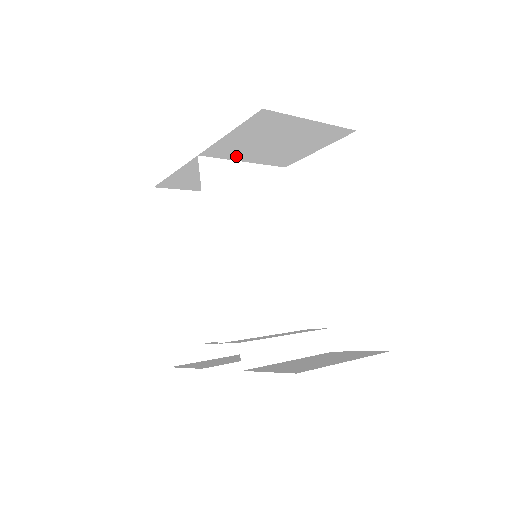
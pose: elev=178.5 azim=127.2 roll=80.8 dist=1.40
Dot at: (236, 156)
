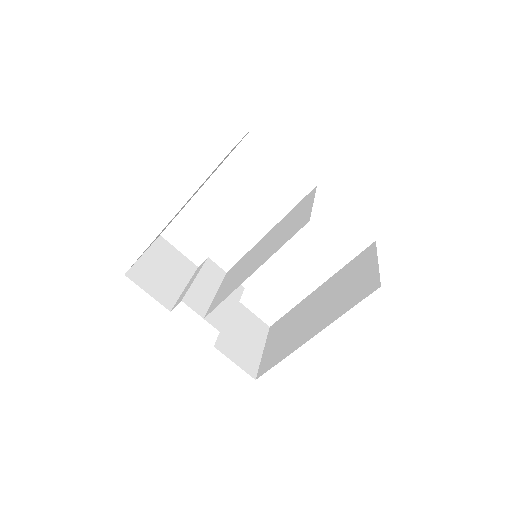
Dot at: occluded
